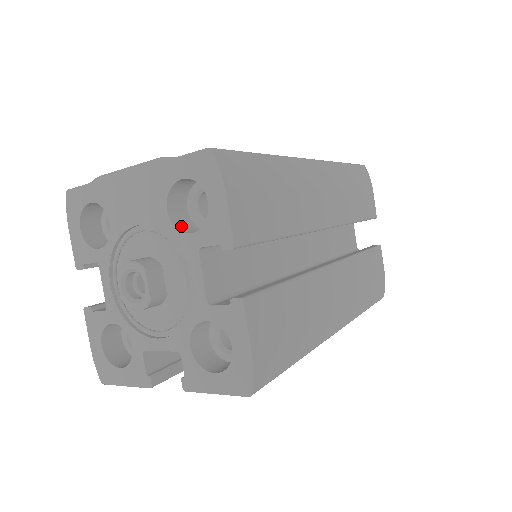
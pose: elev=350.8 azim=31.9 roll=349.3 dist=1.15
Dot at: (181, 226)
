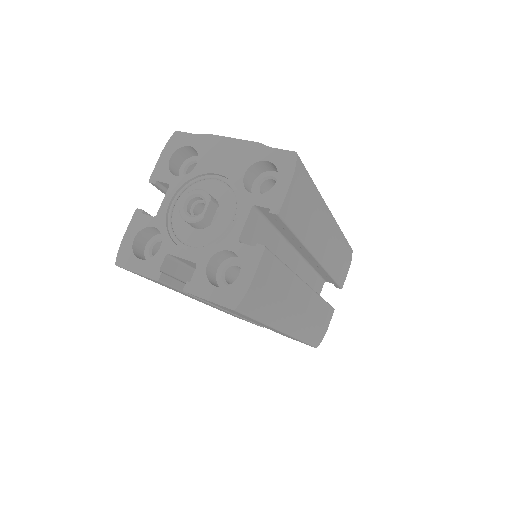
Dot at: (247, 188)
